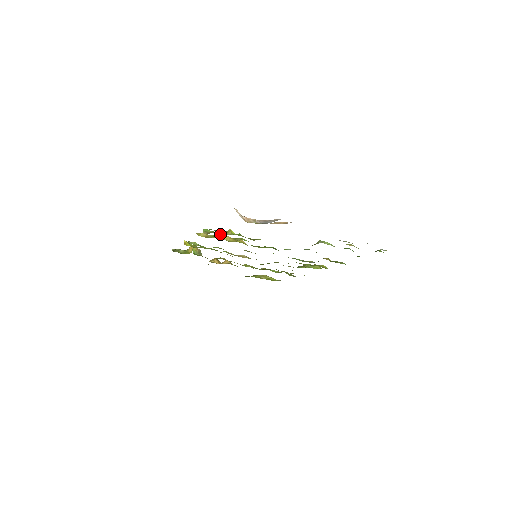
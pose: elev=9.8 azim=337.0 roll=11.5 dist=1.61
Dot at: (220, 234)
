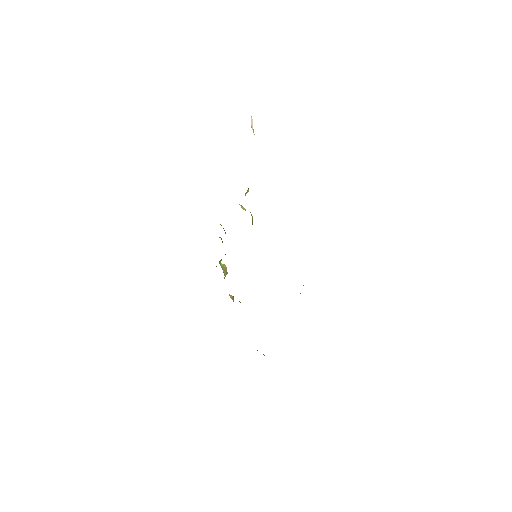
Dot at: occluded
